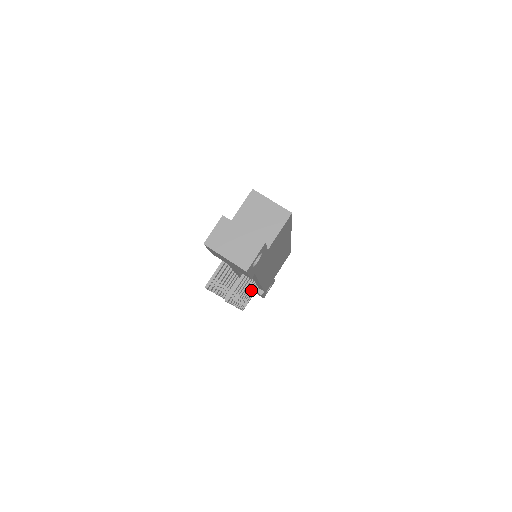
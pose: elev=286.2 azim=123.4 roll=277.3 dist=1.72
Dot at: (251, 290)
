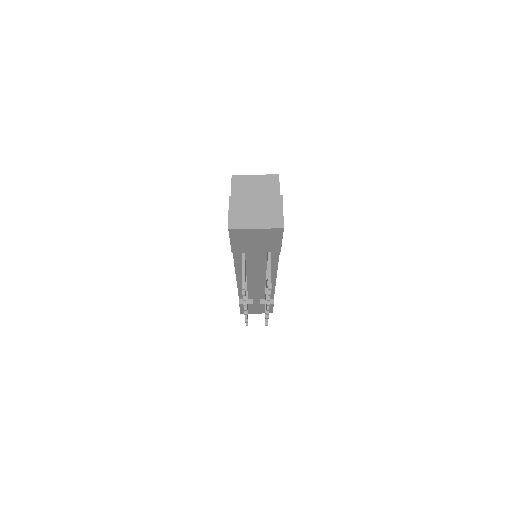
Dot at: occluded
